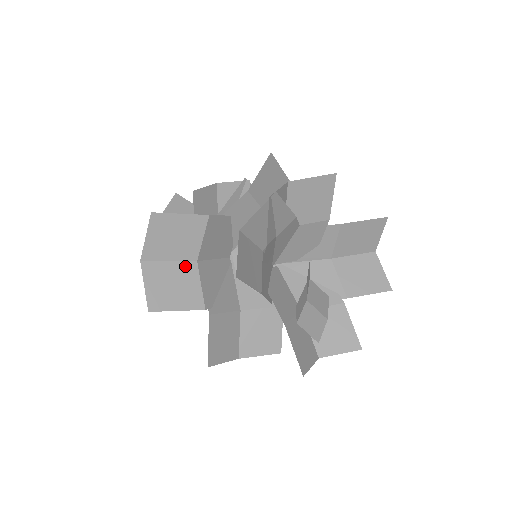
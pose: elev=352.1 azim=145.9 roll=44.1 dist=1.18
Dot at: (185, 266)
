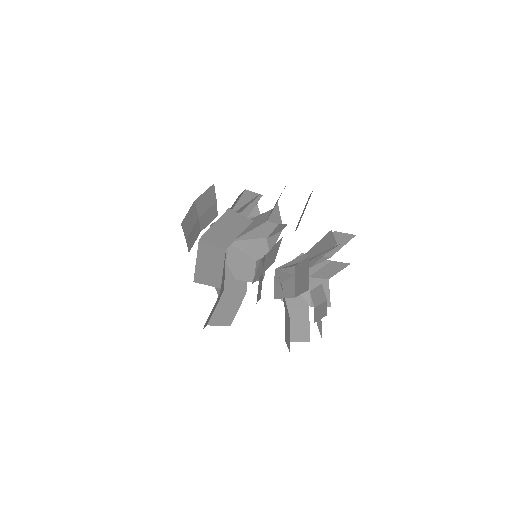
Dot at: (219, 251)
